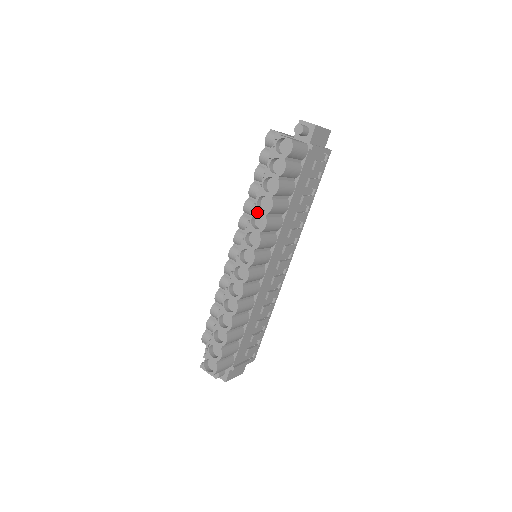
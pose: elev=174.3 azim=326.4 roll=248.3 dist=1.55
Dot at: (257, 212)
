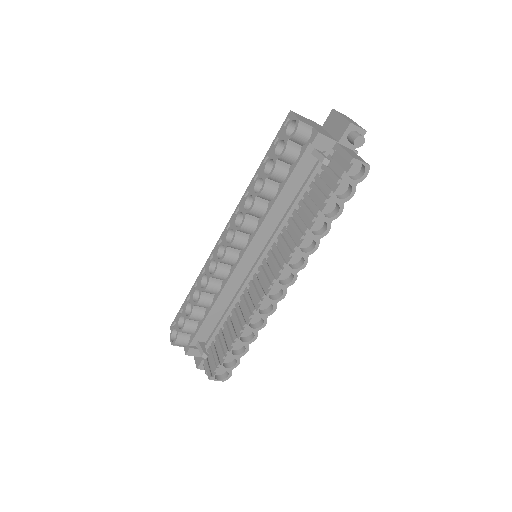
Dot at: (310, 237)
